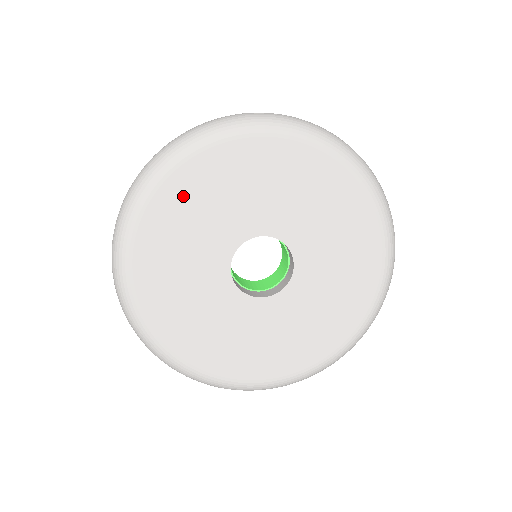
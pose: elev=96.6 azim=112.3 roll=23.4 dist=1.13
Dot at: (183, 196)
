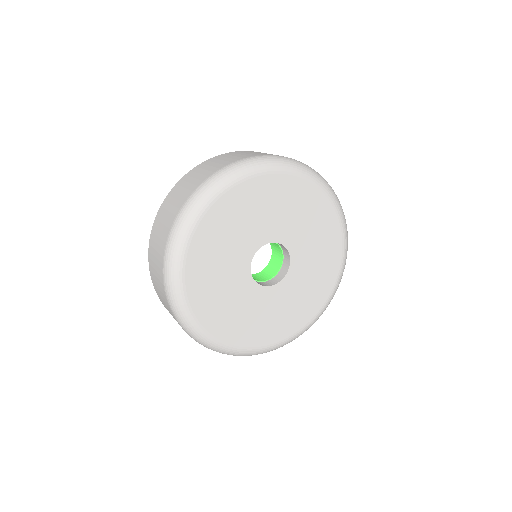
Dot at: (222, 217)
